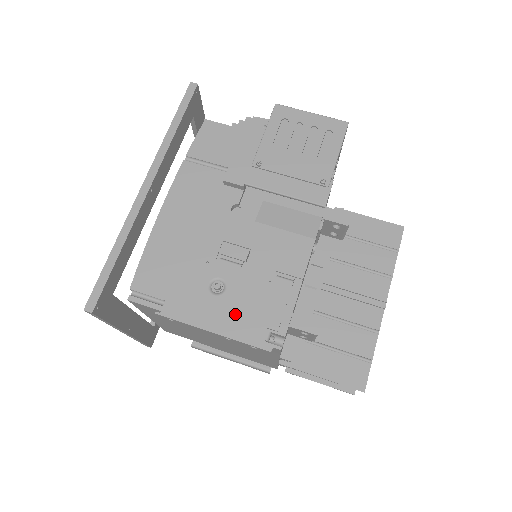
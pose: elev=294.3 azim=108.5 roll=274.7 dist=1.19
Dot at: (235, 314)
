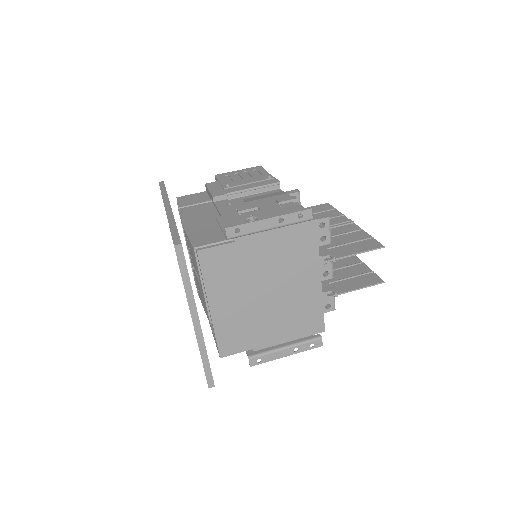
Dot at: occluded
